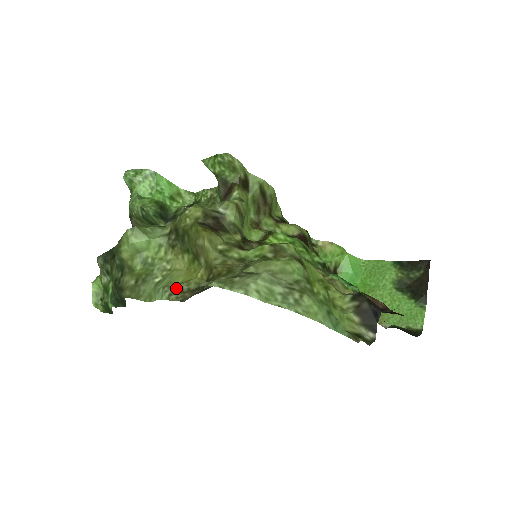
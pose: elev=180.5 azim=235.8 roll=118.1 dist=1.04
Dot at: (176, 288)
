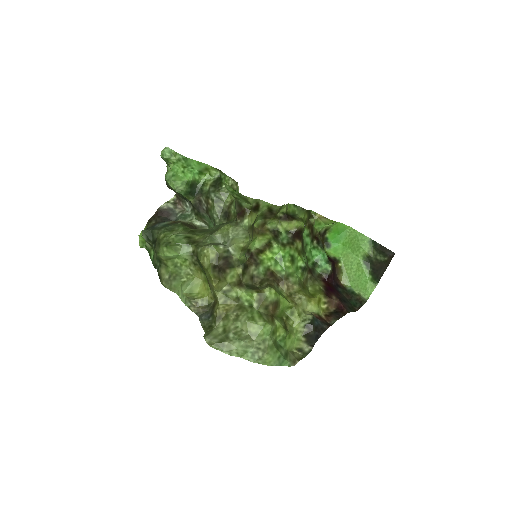
Dot at: (194, 303)
